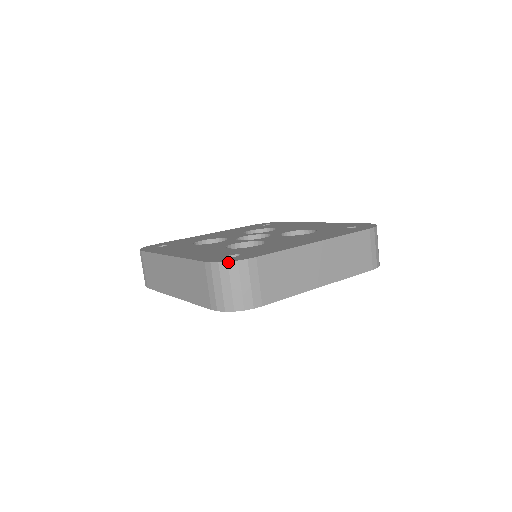
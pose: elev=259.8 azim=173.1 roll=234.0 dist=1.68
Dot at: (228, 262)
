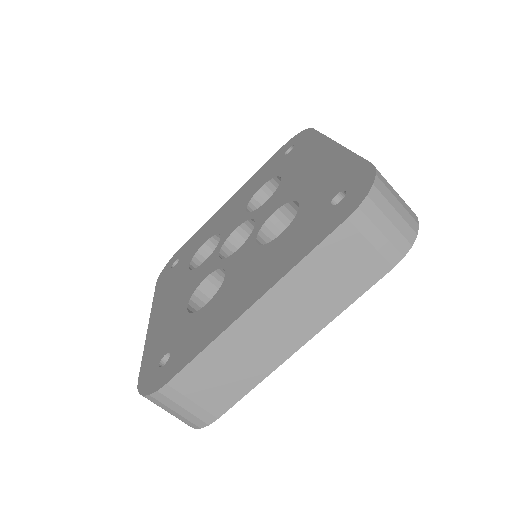
Dot at: (144, 396)
